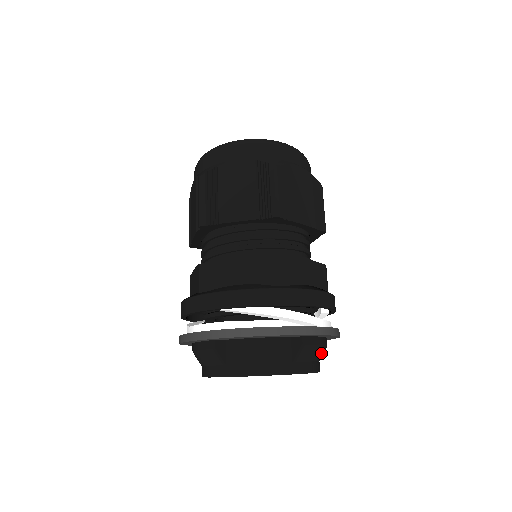
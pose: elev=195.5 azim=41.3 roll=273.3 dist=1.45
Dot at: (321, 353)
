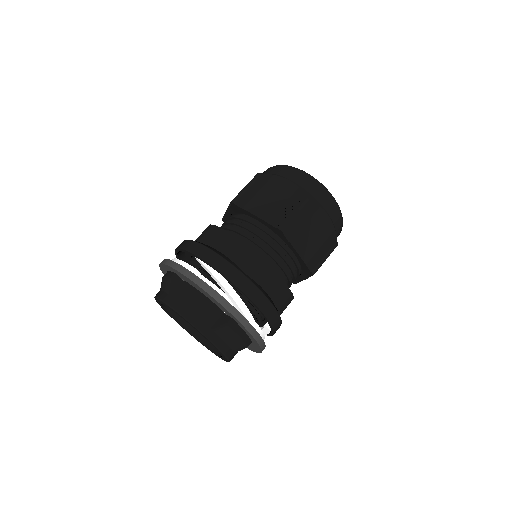
Dot at: (238, 345)
